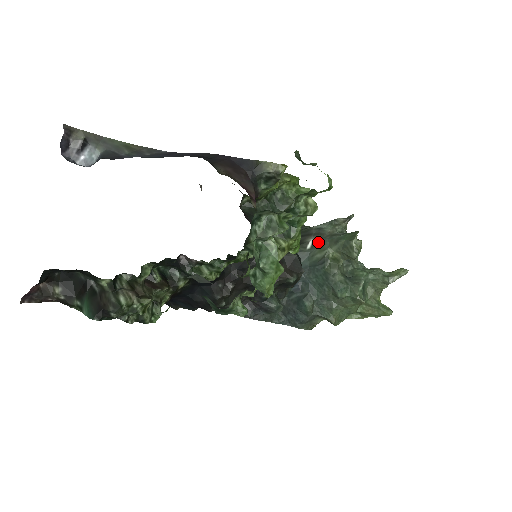
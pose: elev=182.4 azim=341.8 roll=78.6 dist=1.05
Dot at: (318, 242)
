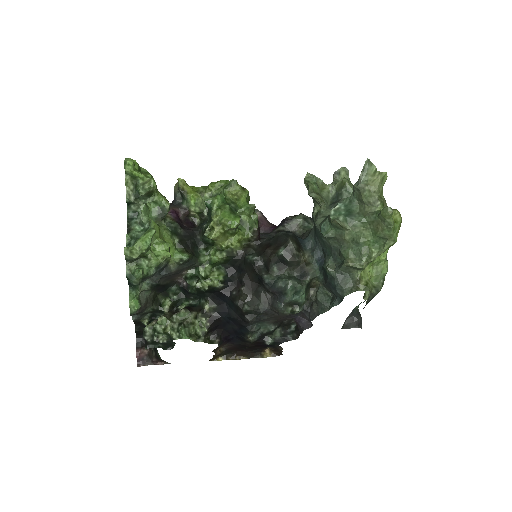
Dot at: occluded
